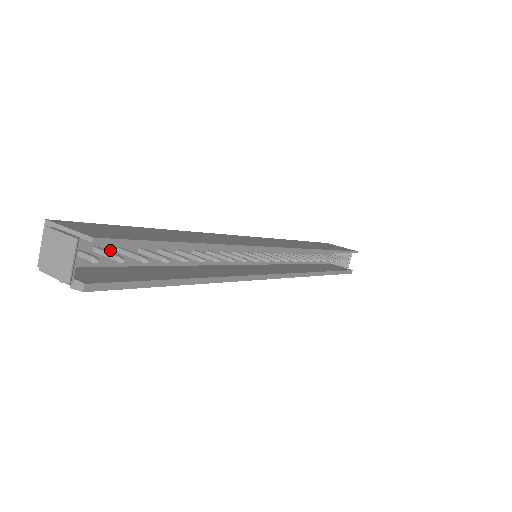
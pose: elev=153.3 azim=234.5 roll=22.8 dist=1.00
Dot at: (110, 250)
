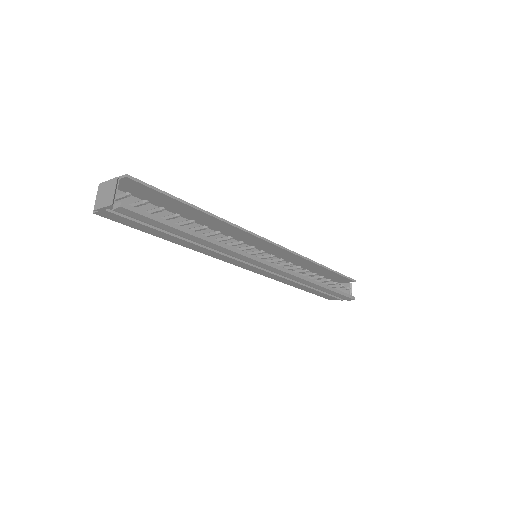
Dot at: occluded
